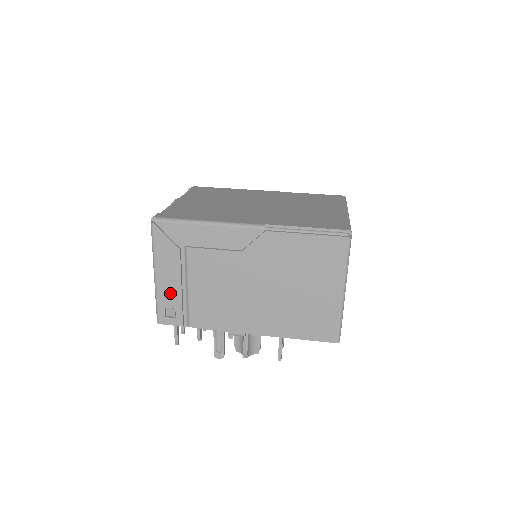
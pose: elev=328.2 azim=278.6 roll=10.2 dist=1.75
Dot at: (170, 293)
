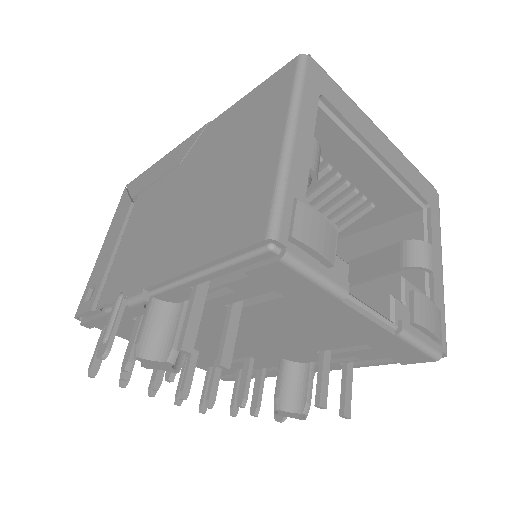
Dot at: (102, 264)
